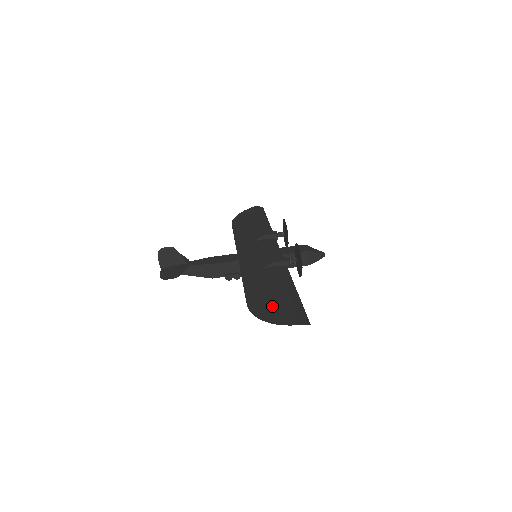
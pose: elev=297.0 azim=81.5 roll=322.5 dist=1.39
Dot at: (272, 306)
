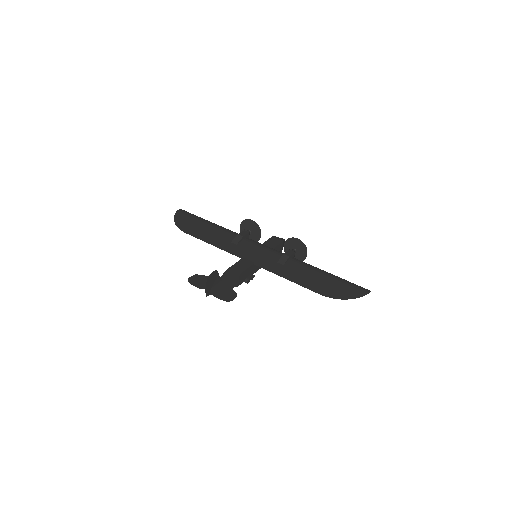
Dot at: (336, 288)
